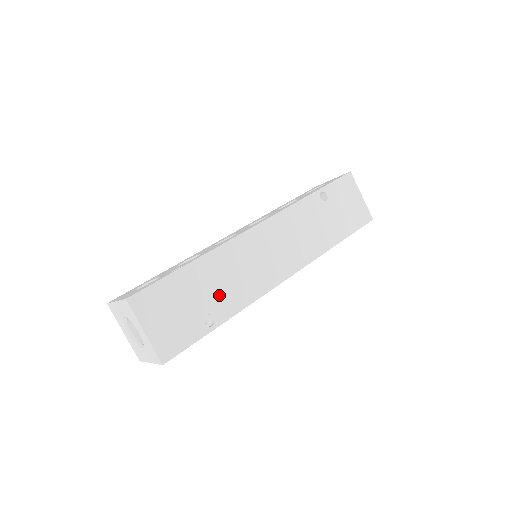
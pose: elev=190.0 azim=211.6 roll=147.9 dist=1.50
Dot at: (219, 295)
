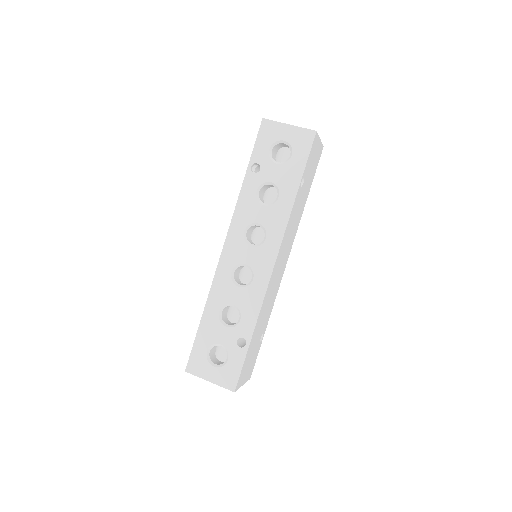
Dot at: (263, 324)
